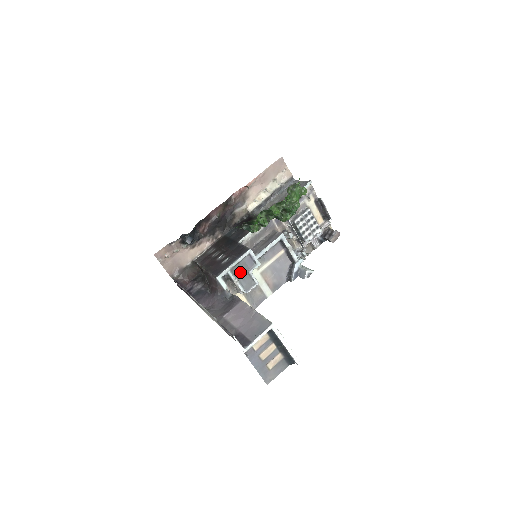
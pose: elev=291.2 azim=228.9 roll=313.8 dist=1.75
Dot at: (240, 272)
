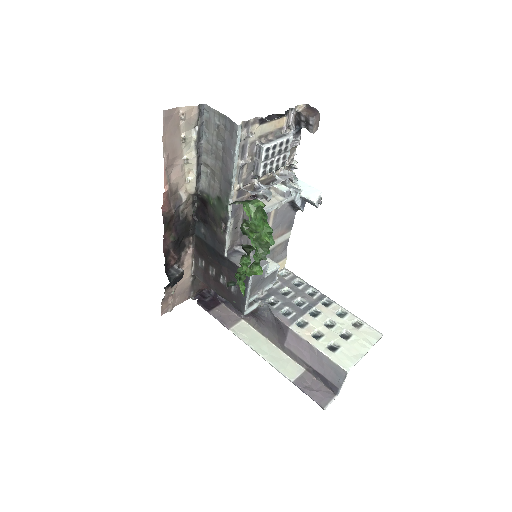
Dot at: (257, 286)
